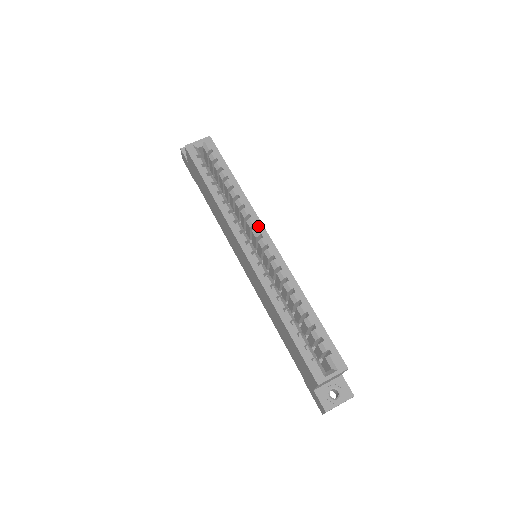
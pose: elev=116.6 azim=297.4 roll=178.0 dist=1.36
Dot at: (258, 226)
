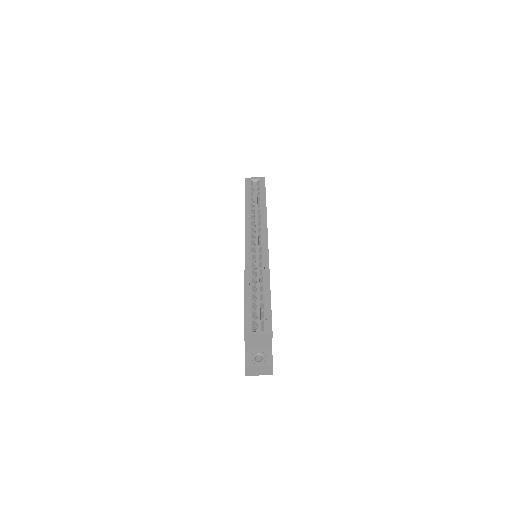
Dot at: (264, 233)
